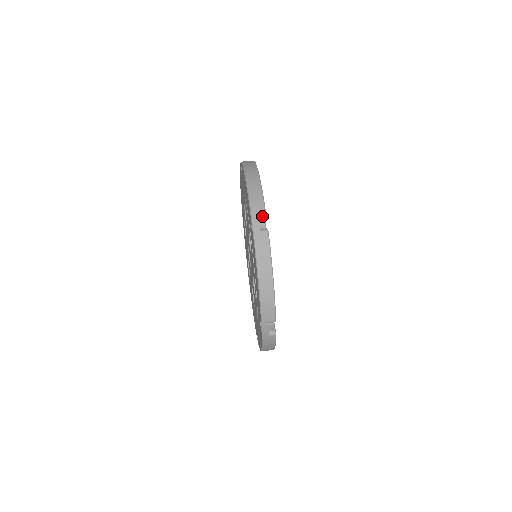
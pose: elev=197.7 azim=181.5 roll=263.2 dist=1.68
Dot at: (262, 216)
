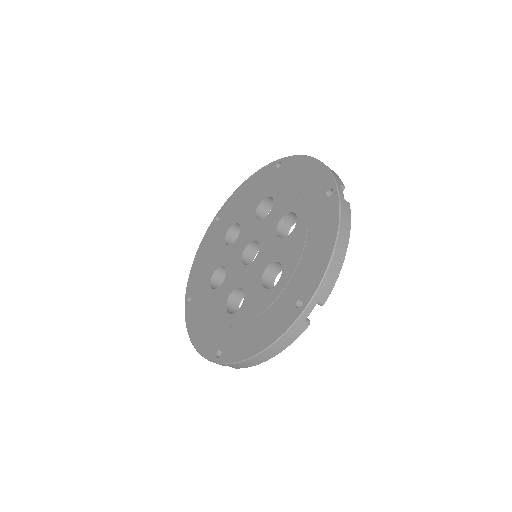
Dot at: occluded
